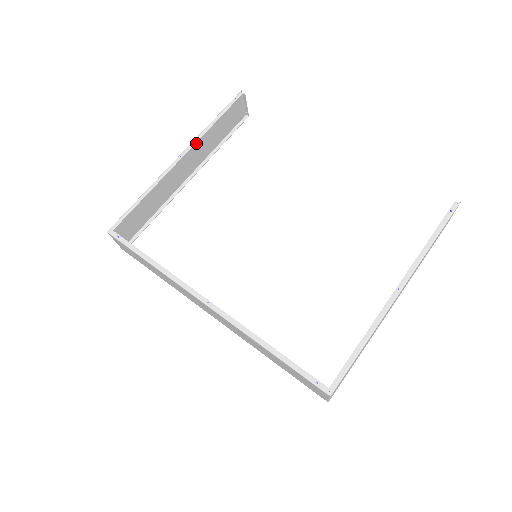
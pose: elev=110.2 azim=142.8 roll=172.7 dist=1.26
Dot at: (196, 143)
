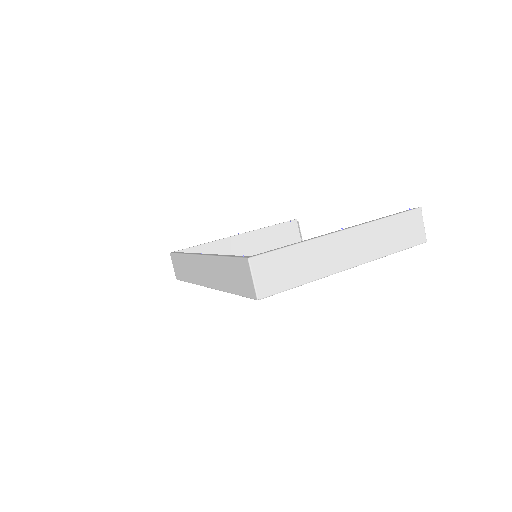
Dot at: (254, 235)
